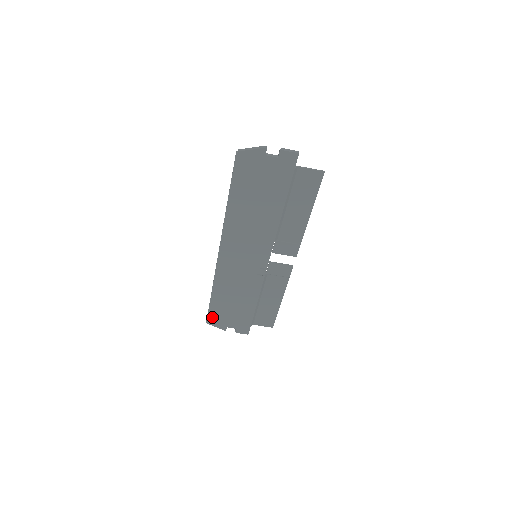
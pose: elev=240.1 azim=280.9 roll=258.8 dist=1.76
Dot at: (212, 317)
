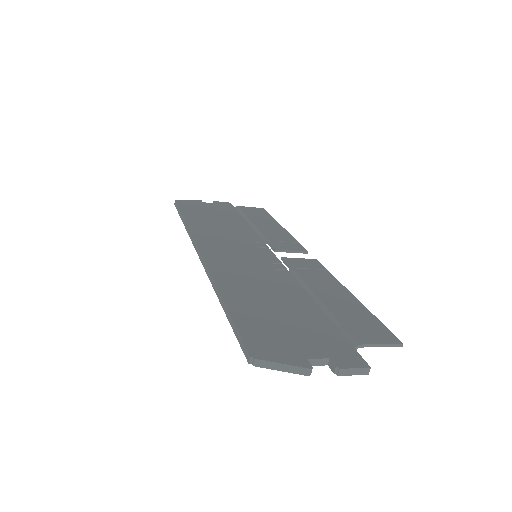
Dot at: occluded
